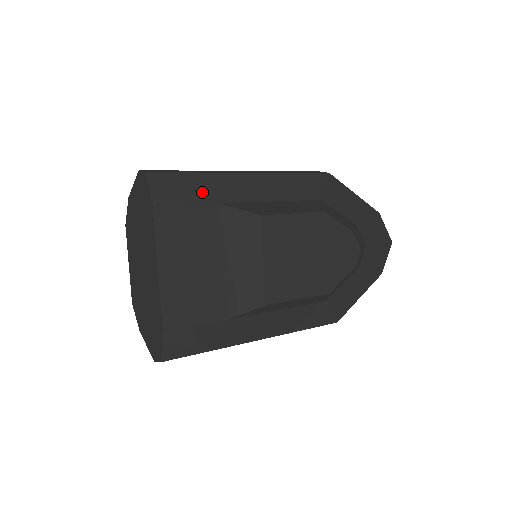
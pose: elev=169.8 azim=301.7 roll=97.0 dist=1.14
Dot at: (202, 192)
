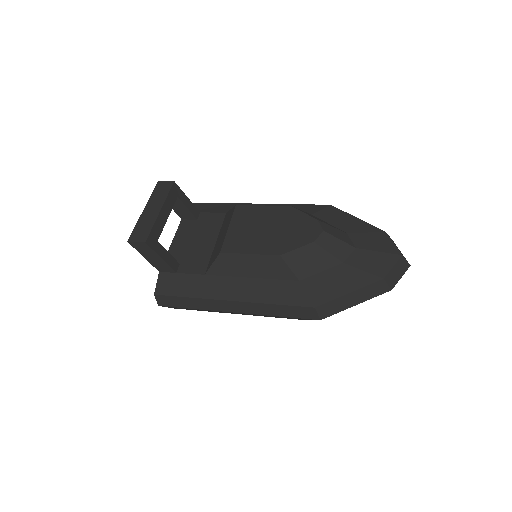
Dot at: (219, 209)
